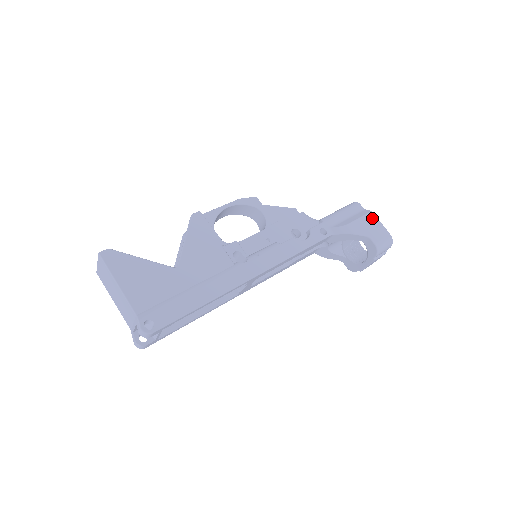
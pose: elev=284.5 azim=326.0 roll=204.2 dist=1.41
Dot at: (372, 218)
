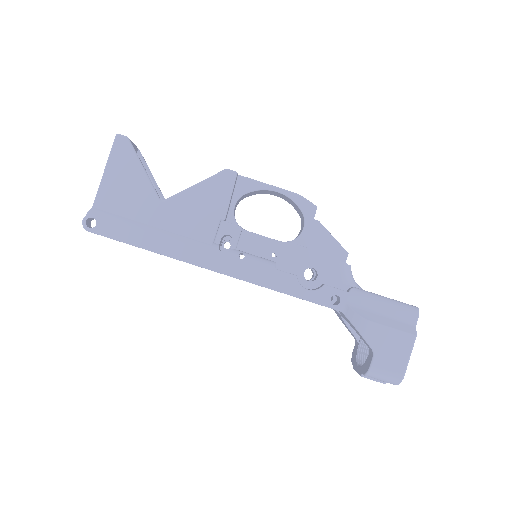
Dot at: (405, 341)
